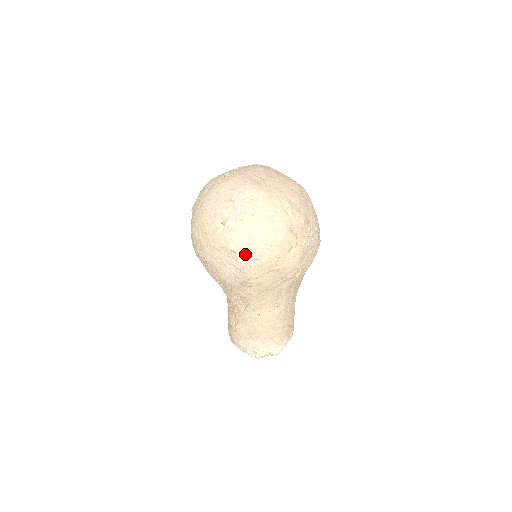
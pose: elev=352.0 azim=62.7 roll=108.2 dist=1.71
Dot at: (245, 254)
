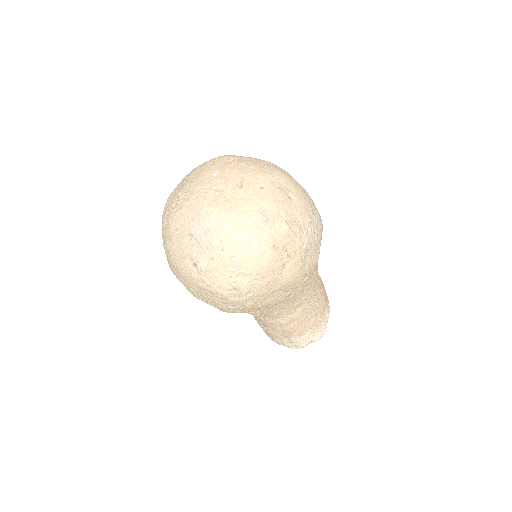
Dot at: (233, 293)
